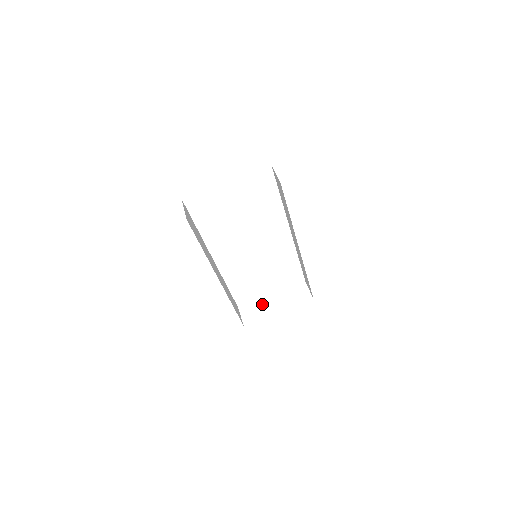
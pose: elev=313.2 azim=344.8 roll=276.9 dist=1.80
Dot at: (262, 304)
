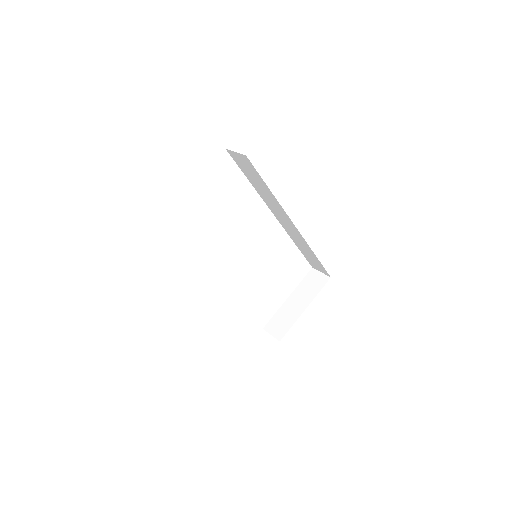
Dot at: (284, 311)
